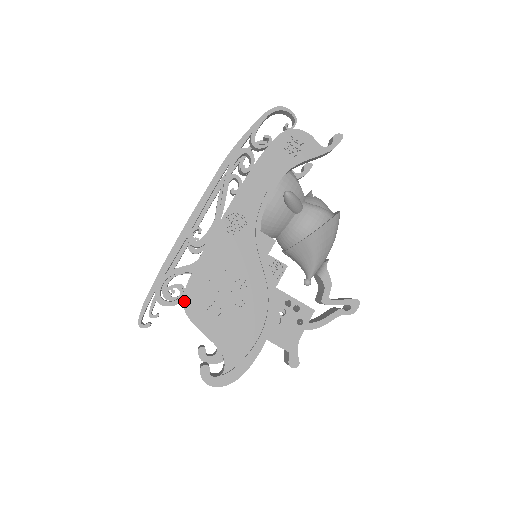
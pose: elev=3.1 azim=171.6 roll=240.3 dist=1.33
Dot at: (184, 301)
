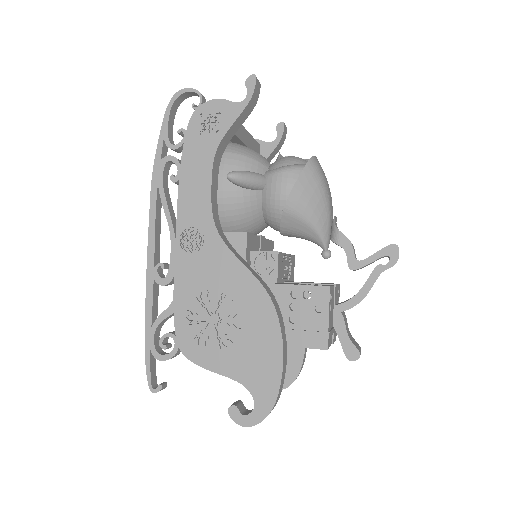
Dot at: (180, 347)
